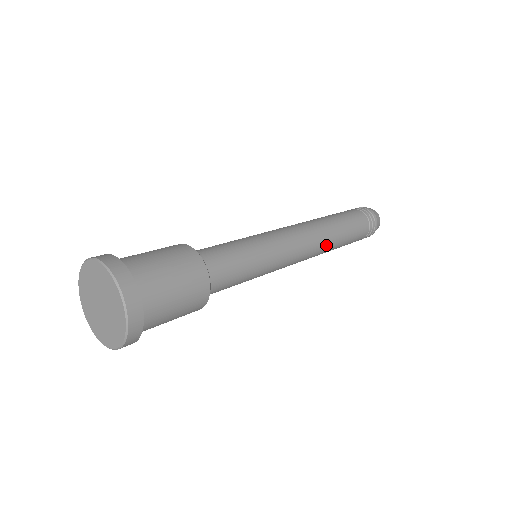
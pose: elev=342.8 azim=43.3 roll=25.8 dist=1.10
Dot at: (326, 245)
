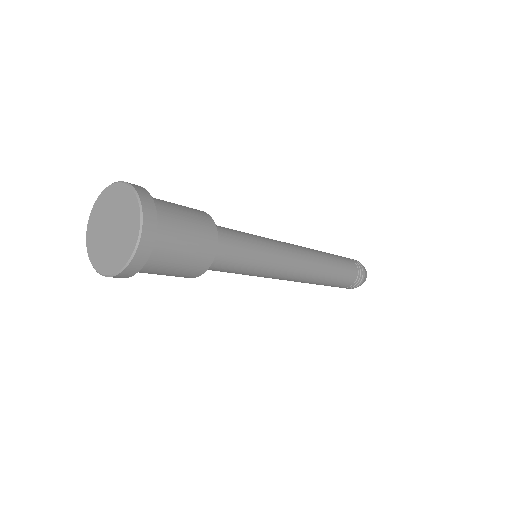
Dot at: (321, 262)
